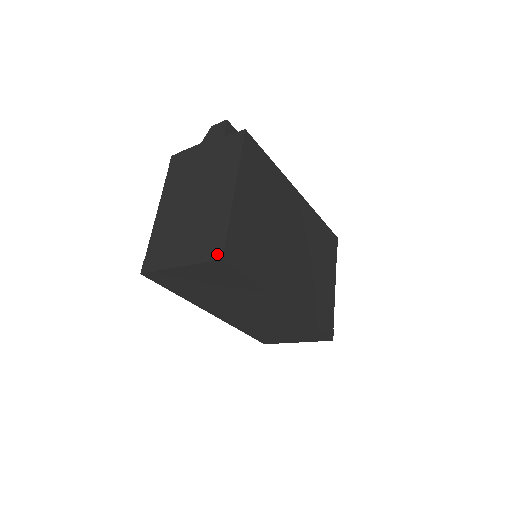
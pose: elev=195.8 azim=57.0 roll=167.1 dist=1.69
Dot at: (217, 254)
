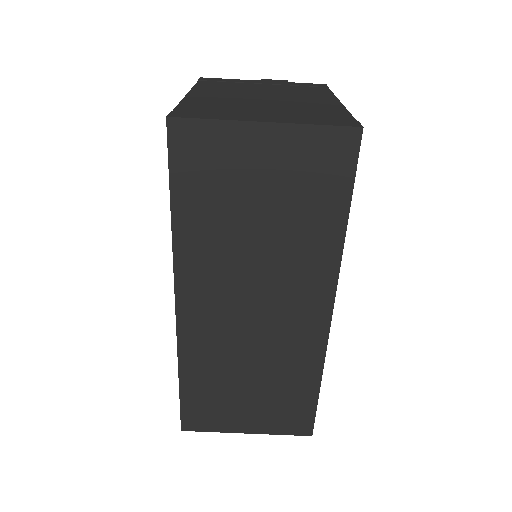
Dot at: (348, 123)
